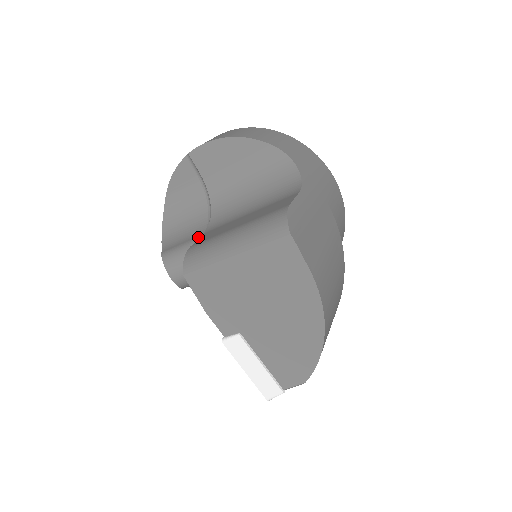
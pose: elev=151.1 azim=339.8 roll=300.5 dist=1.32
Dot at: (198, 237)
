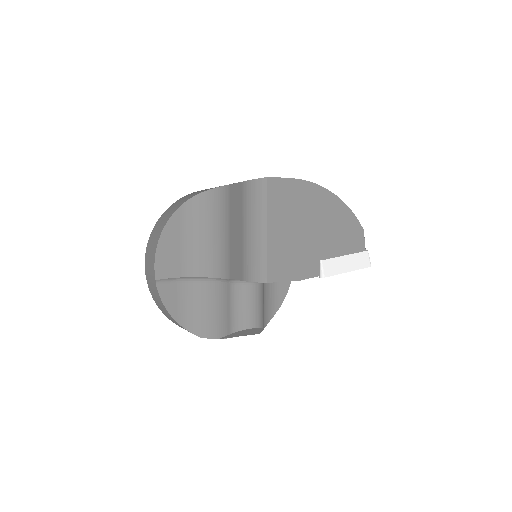
Dot at: (230, 290)
